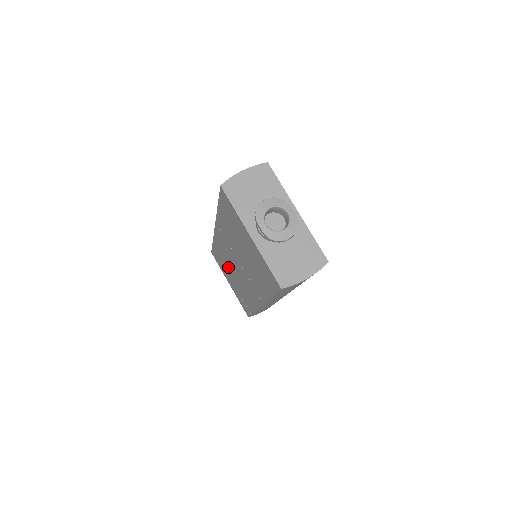
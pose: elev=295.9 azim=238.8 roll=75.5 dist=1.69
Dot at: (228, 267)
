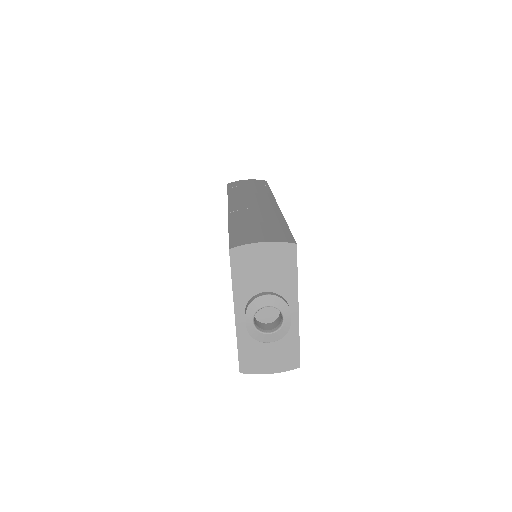
Dot at: occluded
